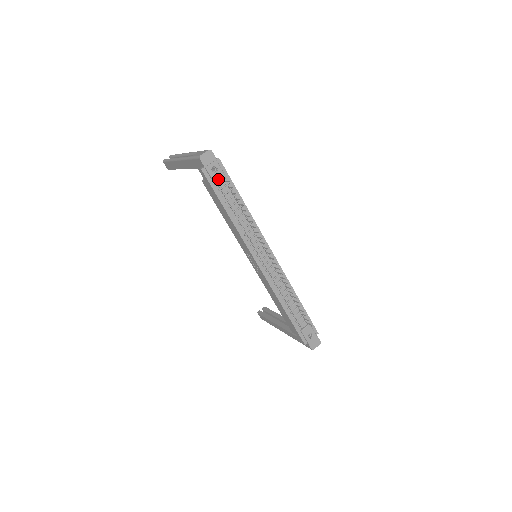
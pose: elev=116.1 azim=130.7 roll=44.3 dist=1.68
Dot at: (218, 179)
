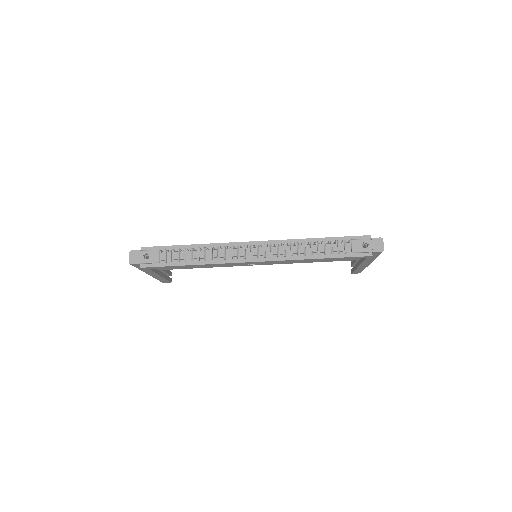
Dot at: (156, 258)
